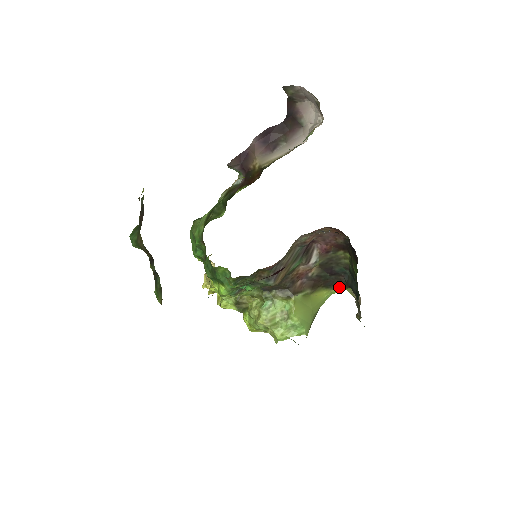
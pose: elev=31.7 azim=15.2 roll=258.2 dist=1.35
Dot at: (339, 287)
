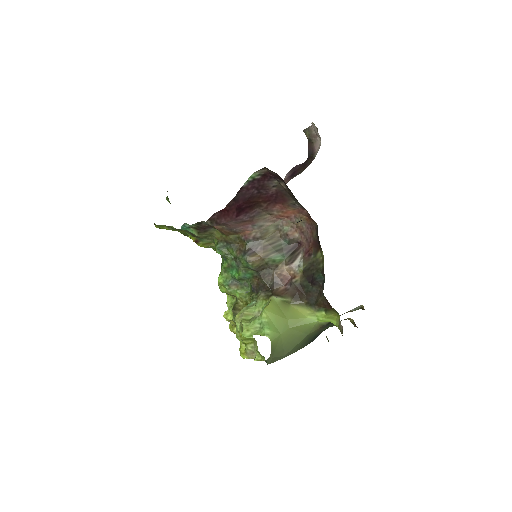
Dot at: (324, 310)
